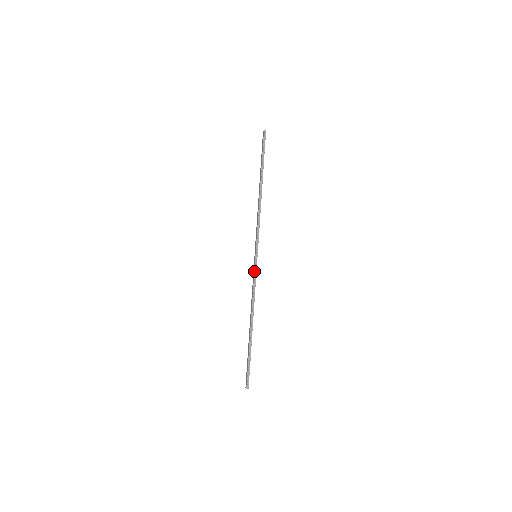
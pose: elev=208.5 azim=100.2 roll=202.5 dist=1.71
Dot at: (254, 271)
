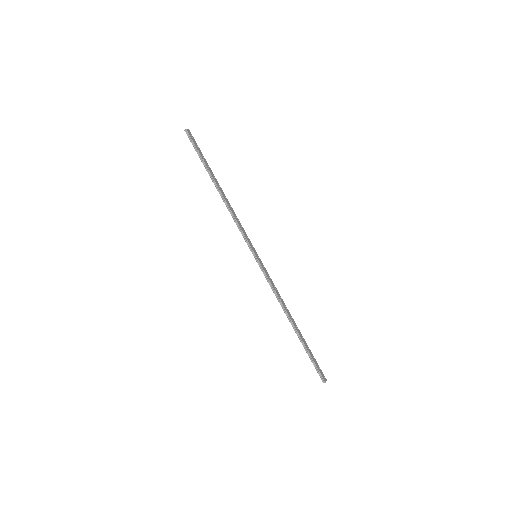
Dot at: occluded
